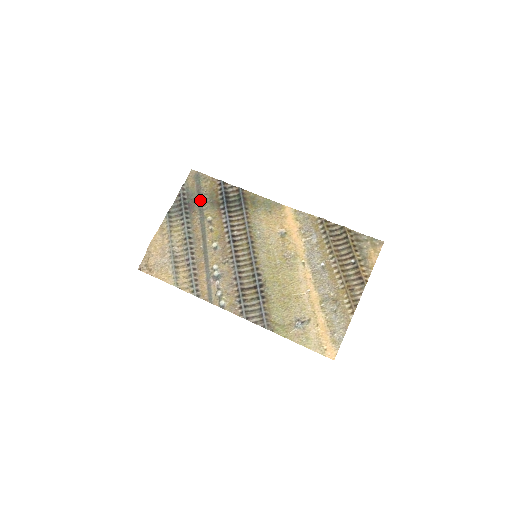
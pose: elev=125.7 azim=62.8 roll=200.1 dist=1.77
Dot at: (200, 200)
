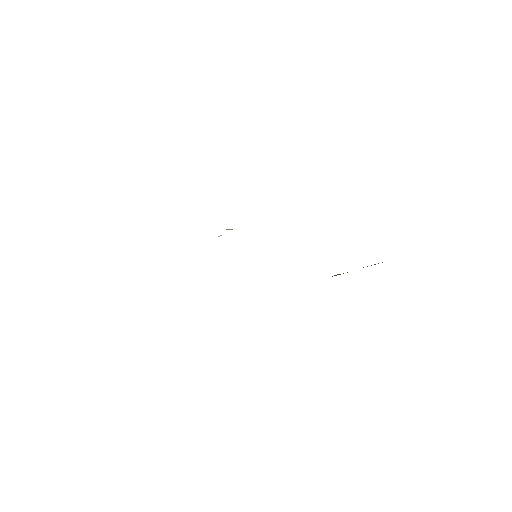
Dot at: occluded
